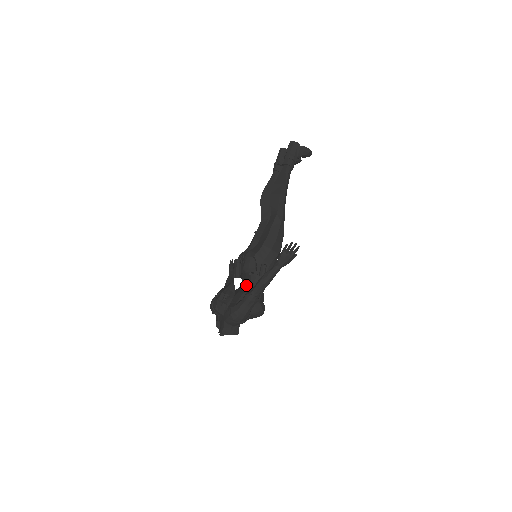
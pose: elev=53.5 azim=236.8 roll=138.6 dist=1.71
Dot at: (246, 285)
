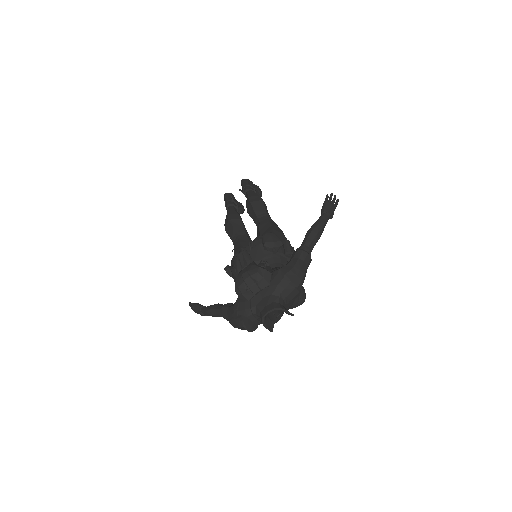
Dot at: occluded
